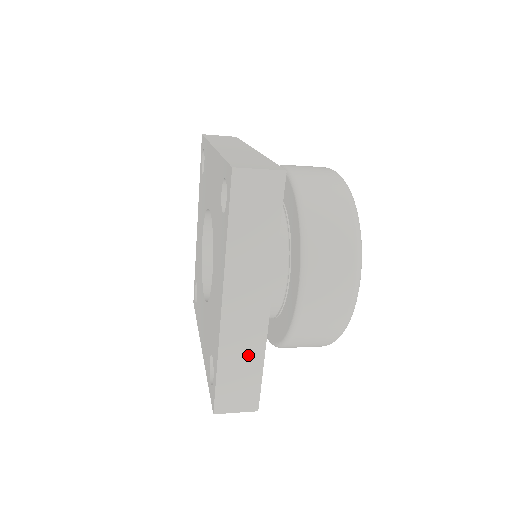
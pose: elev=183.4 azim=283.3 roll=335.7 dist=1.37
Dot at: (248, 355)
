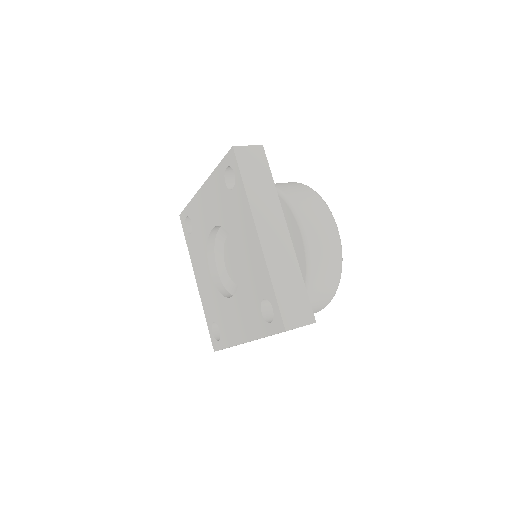
Dot at: occluded
